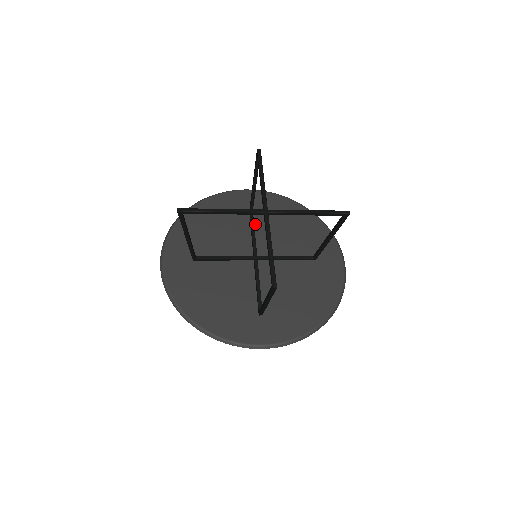
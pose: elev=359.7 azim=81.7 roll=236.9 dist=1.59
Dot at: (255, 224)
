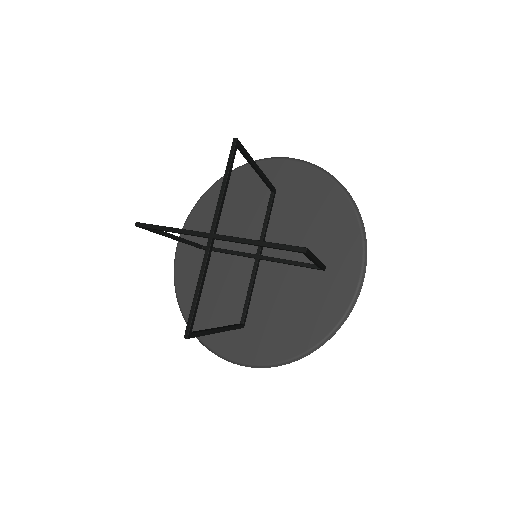
Dot at: (273, 210)
